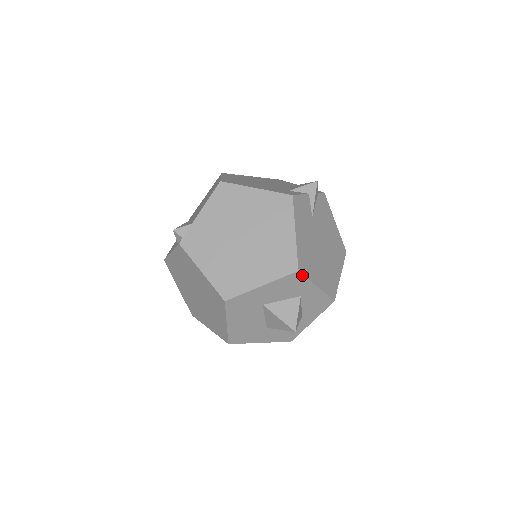
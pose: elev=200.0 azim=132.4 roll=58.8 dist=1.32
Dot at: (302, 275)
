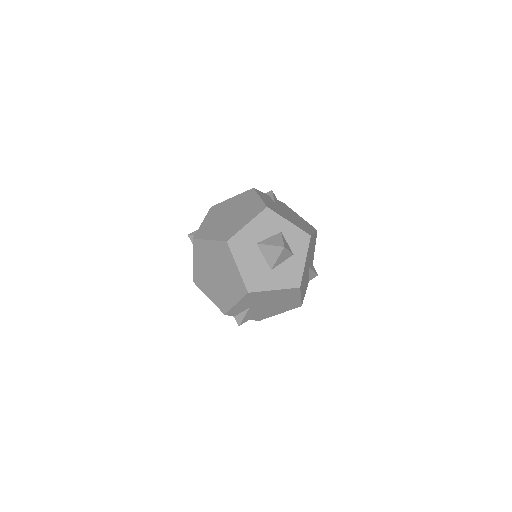
Dot at: (272, 211)
